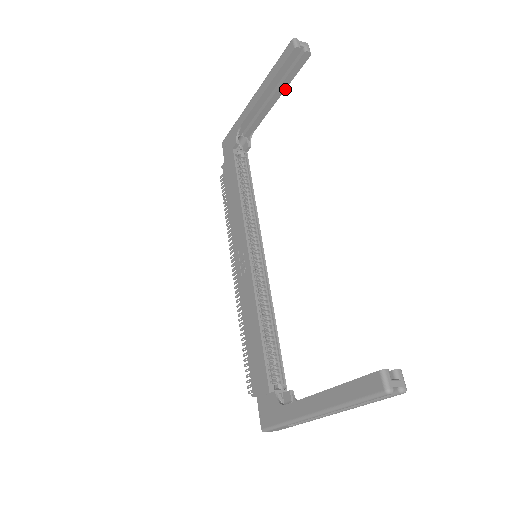
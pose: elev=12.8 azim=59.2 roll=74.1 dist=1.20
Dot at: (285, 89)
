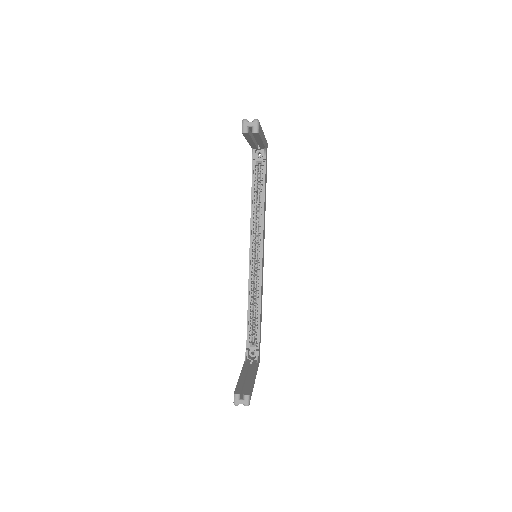
Dot at: (261, 139)
